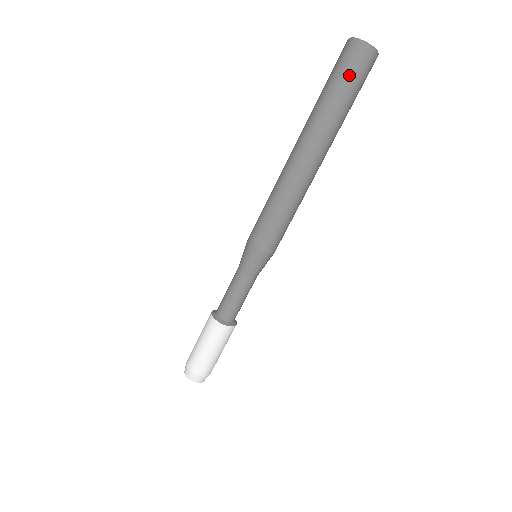
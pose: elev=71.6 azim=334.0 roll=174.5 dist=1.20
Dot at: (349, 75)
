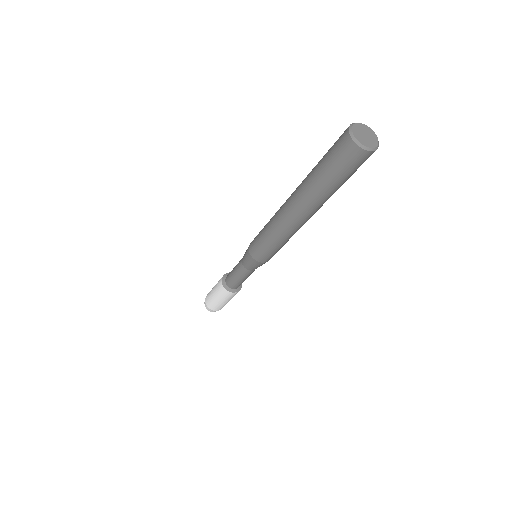
Dot at: (333, 160)
